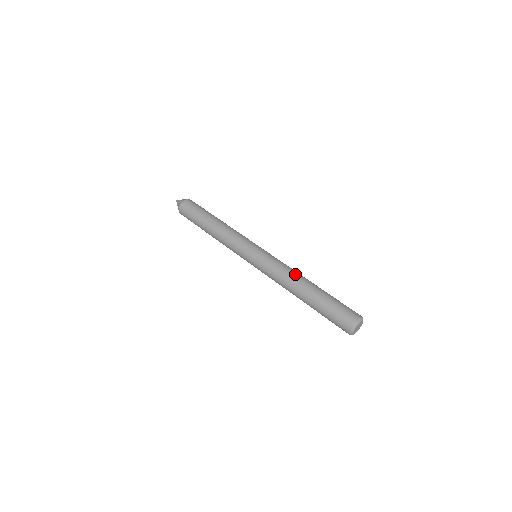
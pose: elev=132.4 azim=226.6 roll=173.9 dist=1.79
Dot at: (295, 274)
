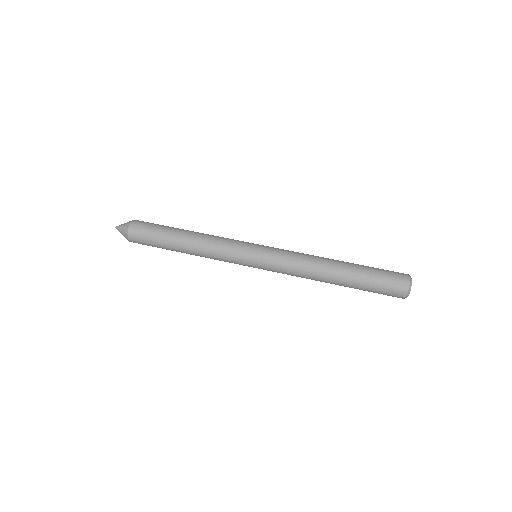
Dot at: (315, 264)
